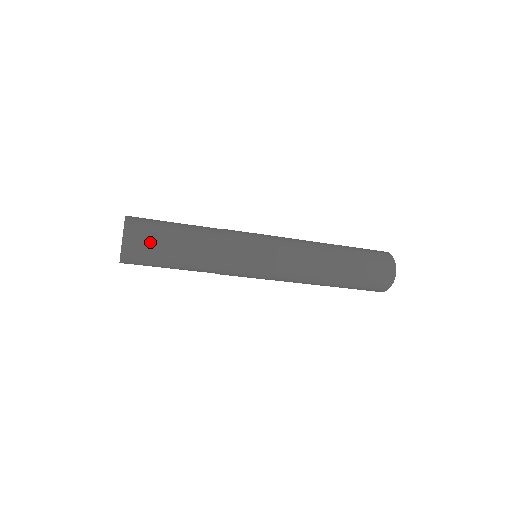
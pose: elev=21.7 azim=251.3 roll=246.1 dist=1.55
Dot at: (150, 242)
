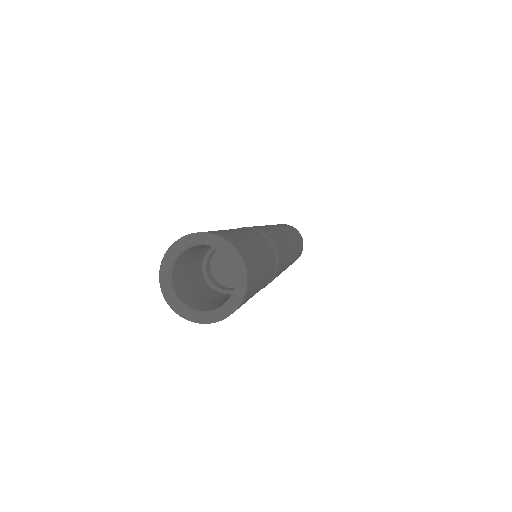
Dot at: occluded
